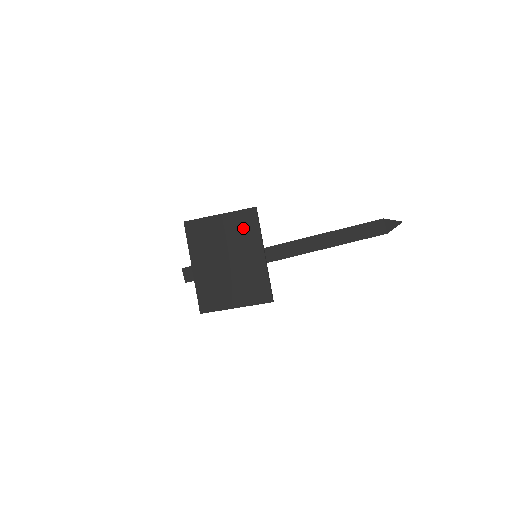
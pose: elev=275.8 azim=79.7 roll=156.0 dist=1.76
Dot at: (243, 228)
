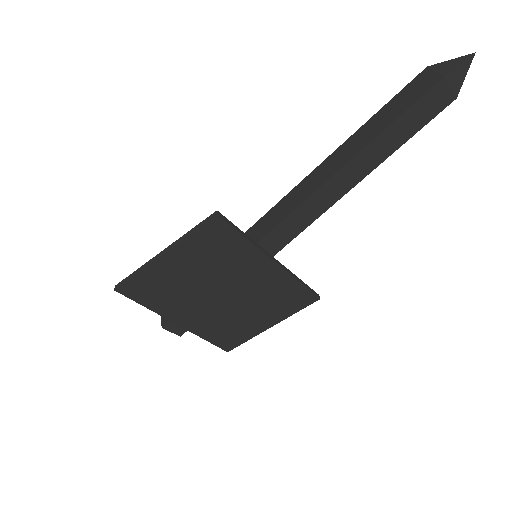
Dot at: (217, 251)
